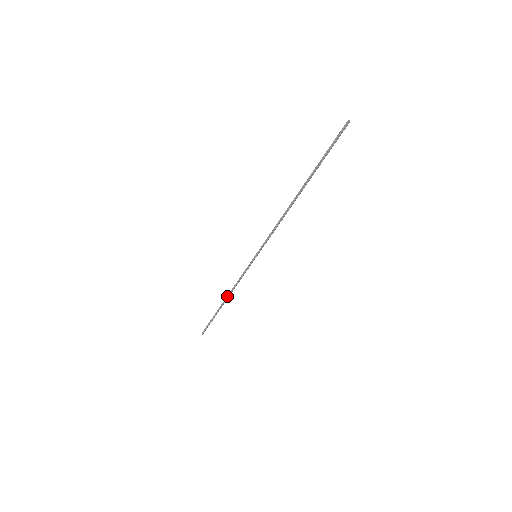
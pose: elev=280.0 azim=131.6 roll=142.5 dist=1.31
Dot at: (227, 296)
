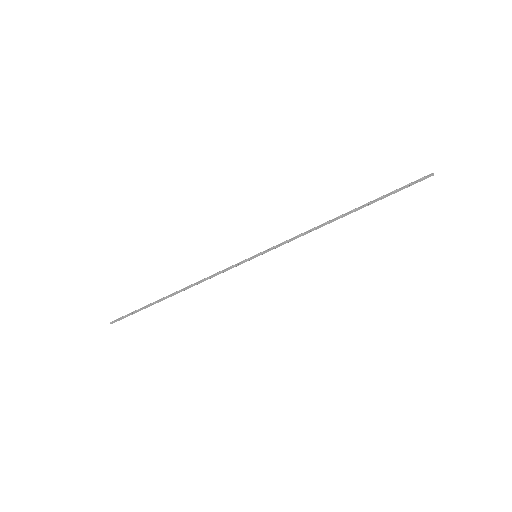
Dot at: (186, 287)
